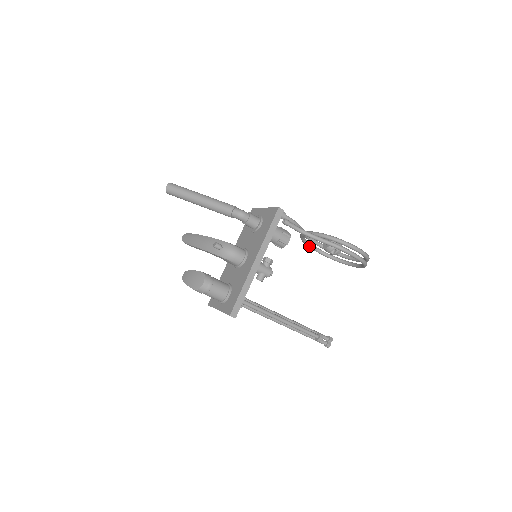
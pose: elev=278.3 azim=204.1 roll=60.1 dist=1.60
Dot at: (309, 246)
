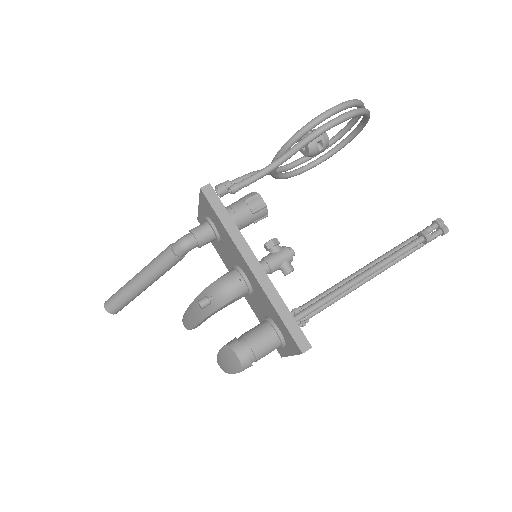
Dot at: (298, 174)
